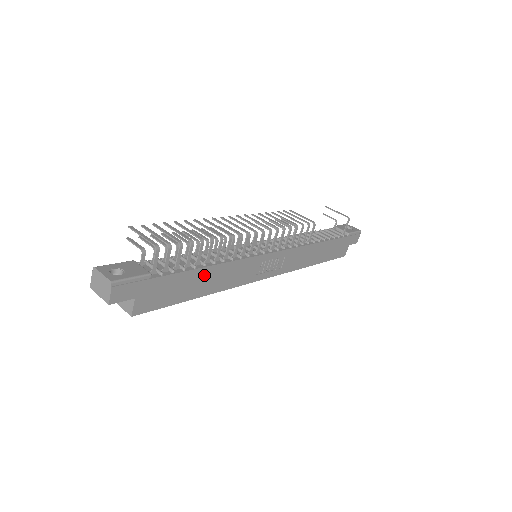
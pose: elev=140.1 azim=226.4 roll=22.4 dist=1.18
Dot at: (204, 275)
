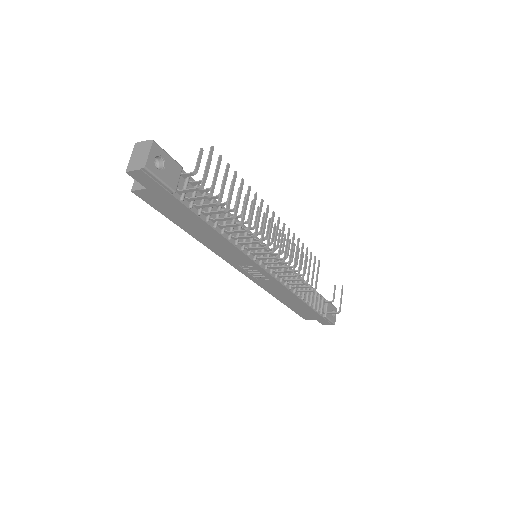
Dot at: (206, 229)
